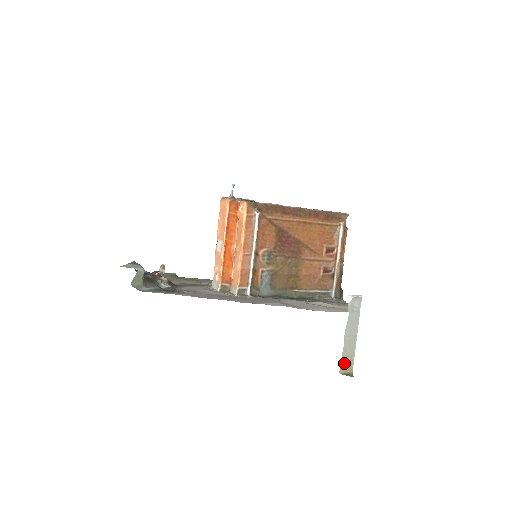
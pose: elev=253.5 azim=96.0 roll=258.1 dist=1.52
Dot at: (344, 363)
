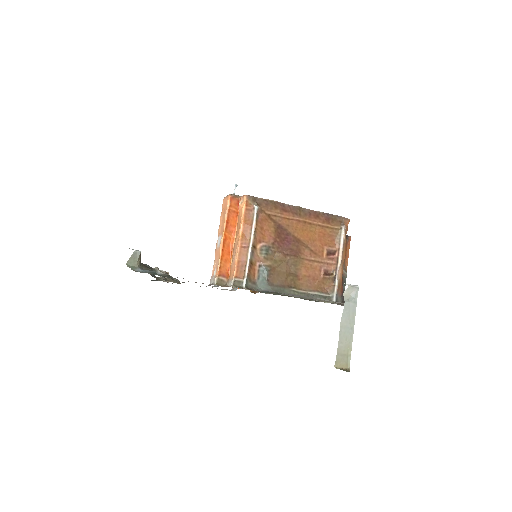
Dot at: (340, 357)
